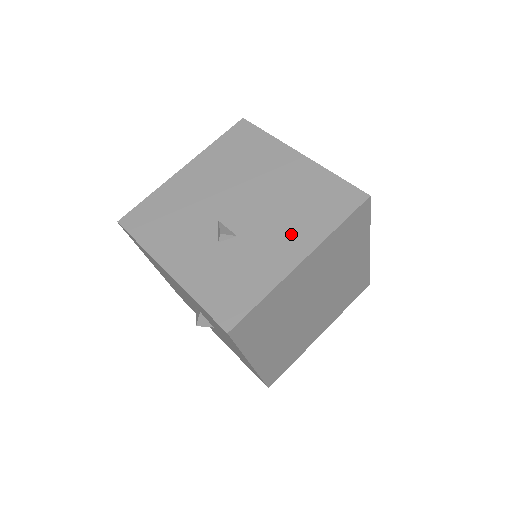
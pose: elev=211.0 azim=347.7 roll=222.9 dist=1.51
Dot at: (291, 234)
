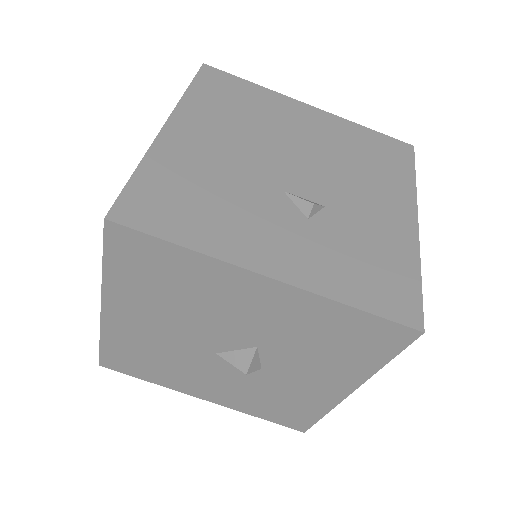
Dot at: (381, 194)
